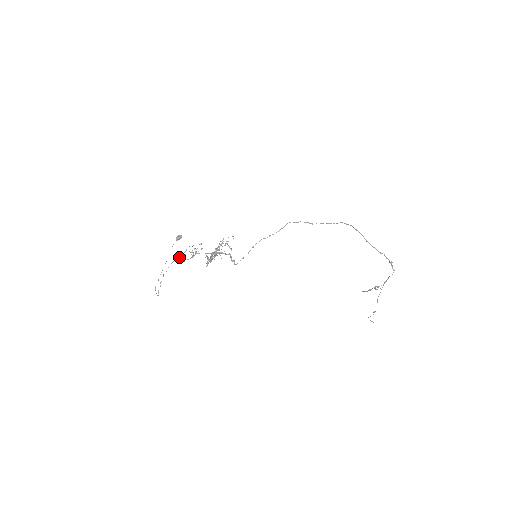
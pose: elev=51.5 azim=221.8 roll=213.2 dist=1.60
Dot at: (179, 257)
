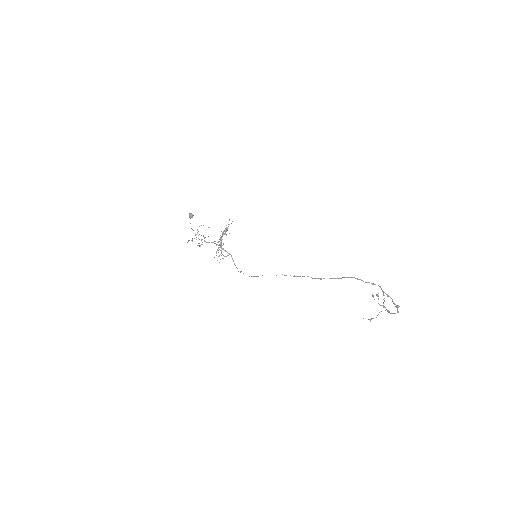
Dot at: occluded
